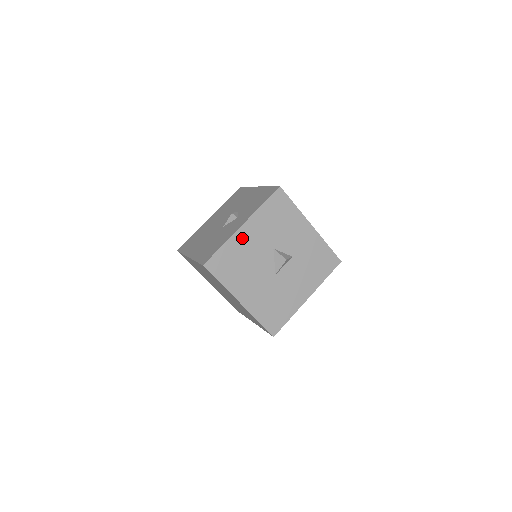
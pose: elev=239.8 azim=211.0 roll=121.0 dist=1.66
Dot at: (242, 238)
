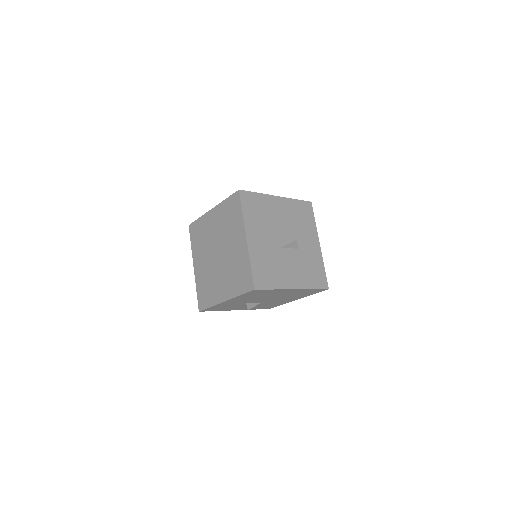
Dot at: (273, 203)
